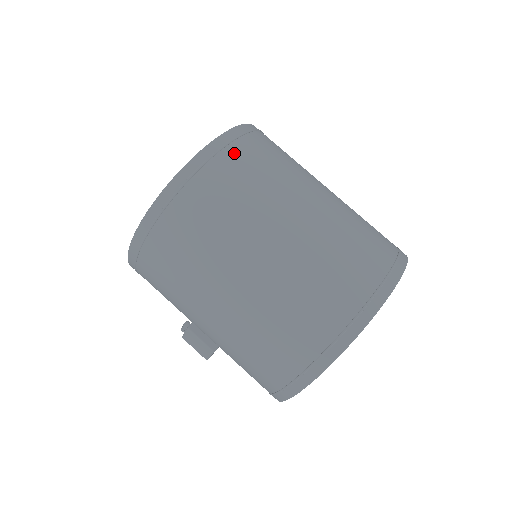
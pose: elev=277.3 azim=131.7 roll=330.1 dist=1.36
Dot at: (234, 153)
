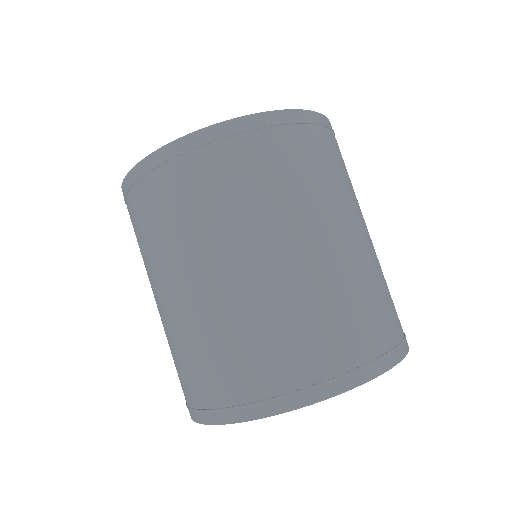
Dot at: (242, 147)
